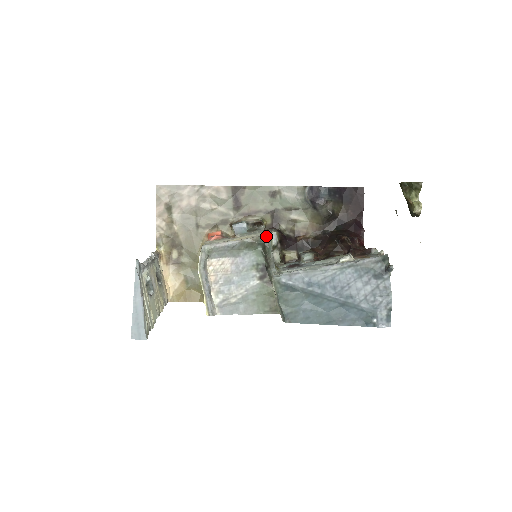
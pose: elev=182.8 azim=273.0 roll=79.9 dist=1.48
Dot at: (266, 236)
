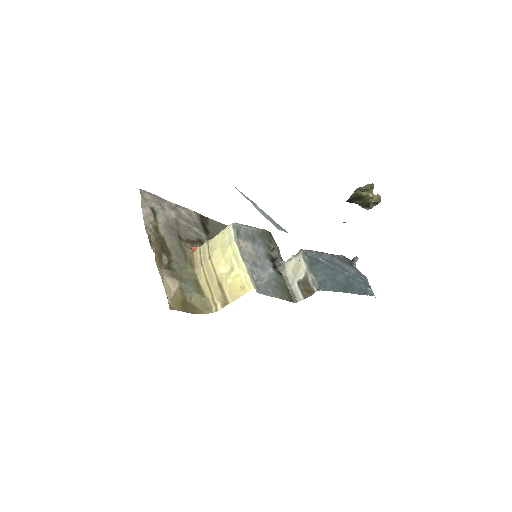
Dot at: occluded
